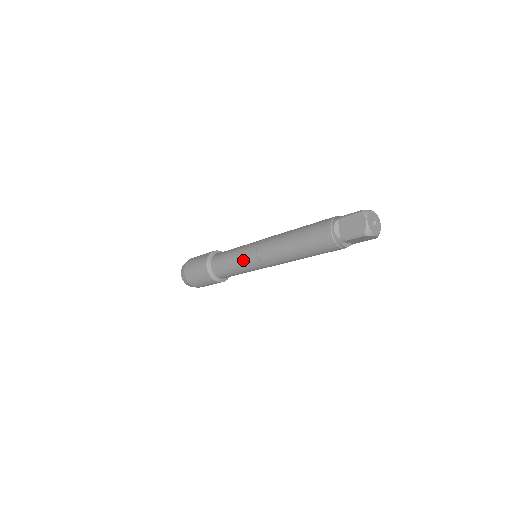
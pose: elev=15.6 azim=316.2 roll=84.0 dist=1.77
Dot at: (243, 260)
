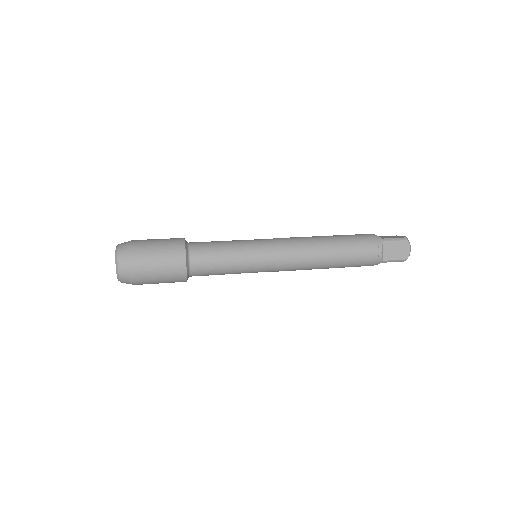
Dot at: (253, 264)
